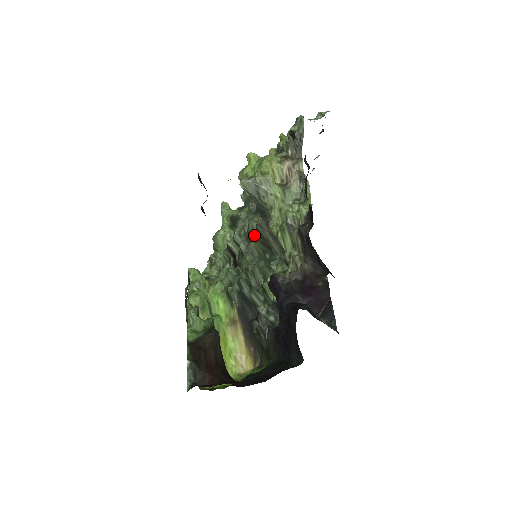
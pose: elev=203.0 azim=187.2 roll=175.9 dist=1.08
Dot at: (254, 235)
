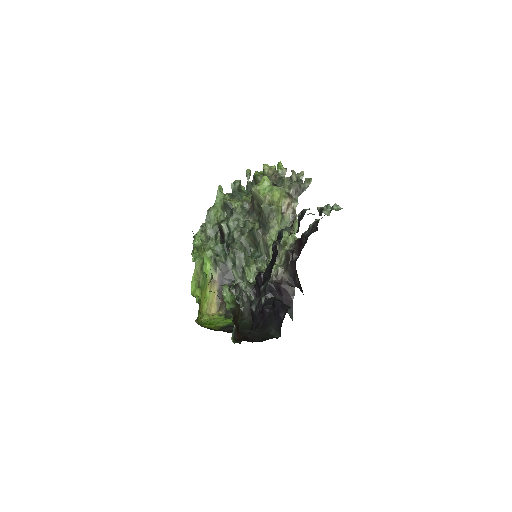
Dot at: (248, 233)
